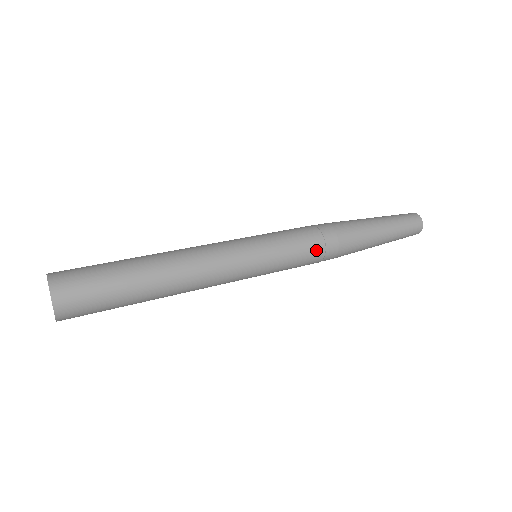
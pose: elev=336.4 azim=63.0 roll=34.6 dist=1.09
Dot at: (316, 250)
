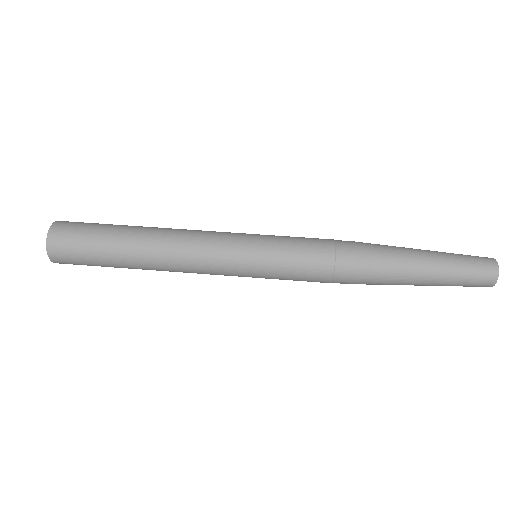
Dot at: occluded
